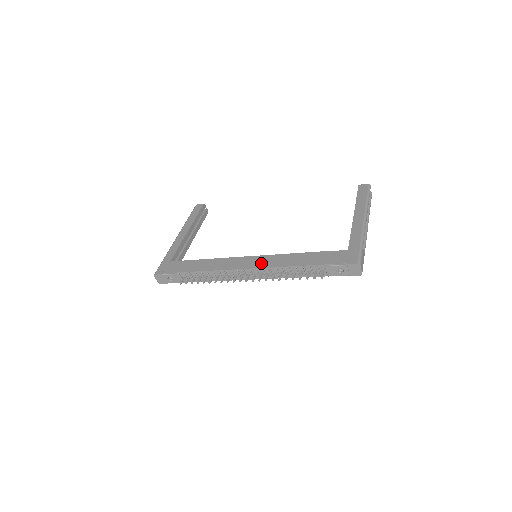
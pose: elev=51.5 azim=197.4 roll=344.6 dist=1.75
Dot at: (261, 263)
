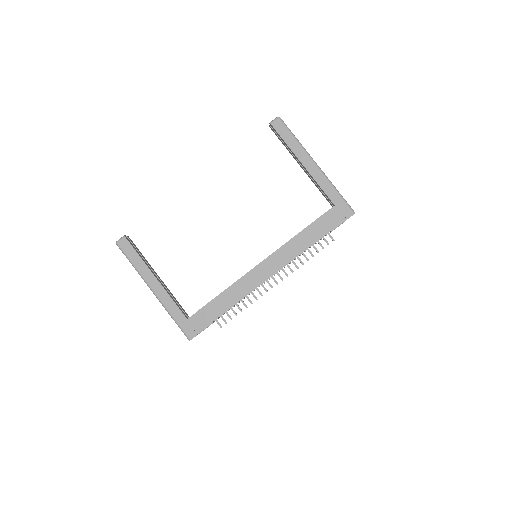
Dot at: (278, 263)
